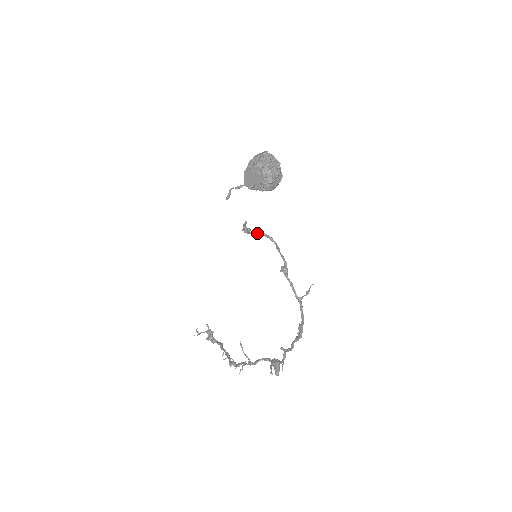
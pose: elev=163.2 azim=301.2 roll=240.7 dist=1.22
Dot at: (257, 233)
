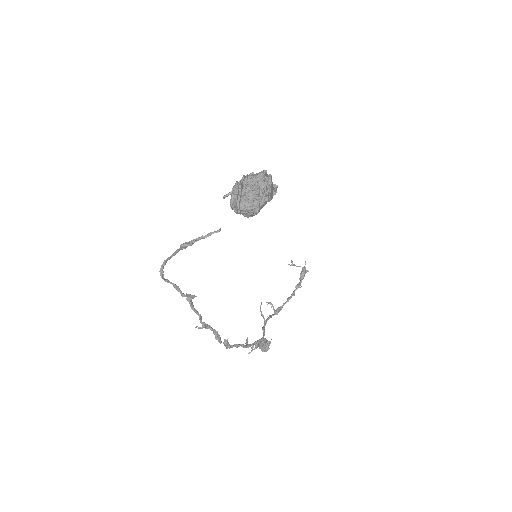
Dot at: occluded
